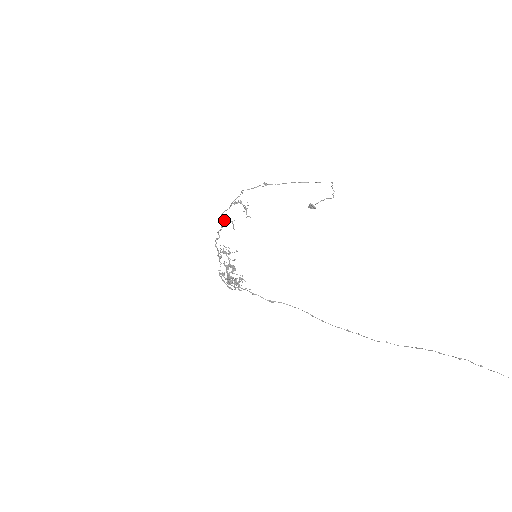
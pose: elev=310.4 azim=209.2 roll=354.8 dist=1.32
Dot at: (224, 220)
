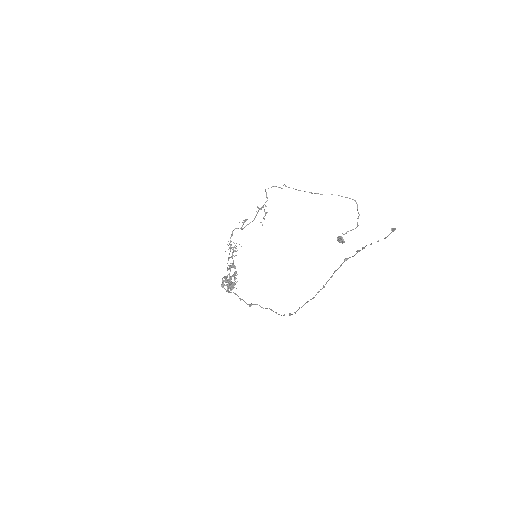
Dot at: (245, 221)
